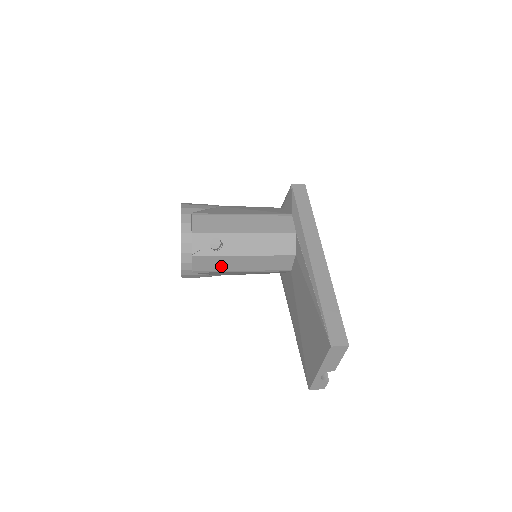
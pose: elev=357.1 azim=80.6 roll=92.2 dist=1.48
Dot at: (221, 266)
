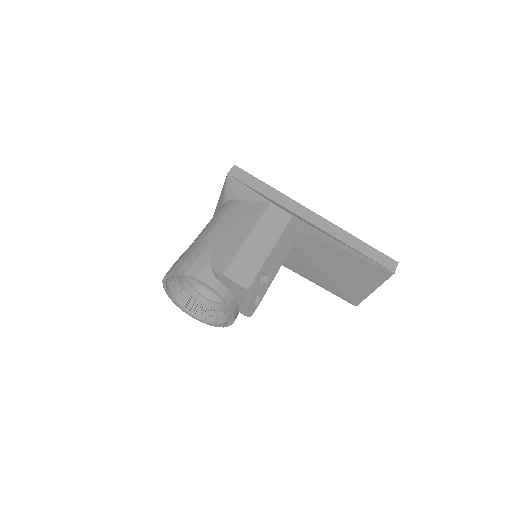
Dot at: occluded
